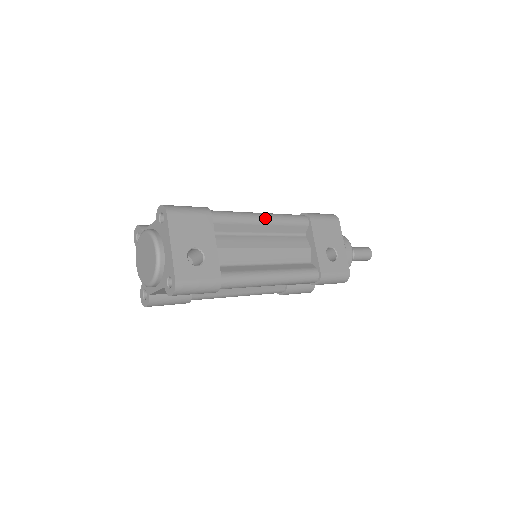
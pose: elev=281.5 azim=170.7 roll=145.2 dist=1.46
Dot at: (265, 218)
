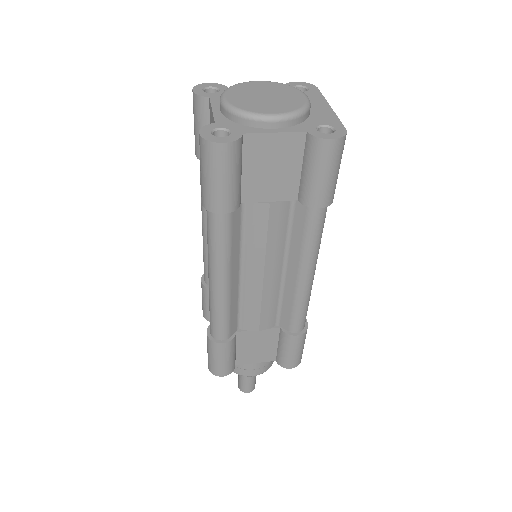
Dot at: occluded
